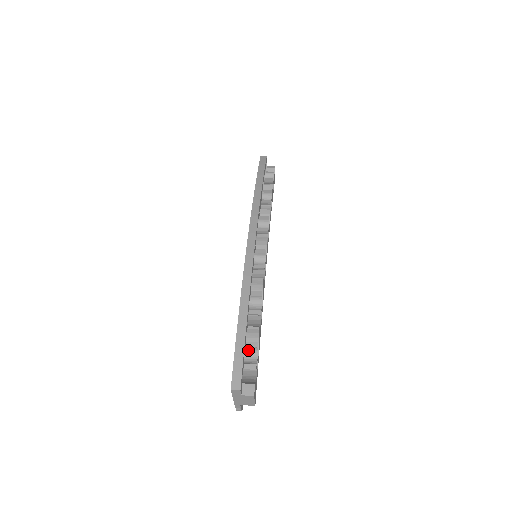
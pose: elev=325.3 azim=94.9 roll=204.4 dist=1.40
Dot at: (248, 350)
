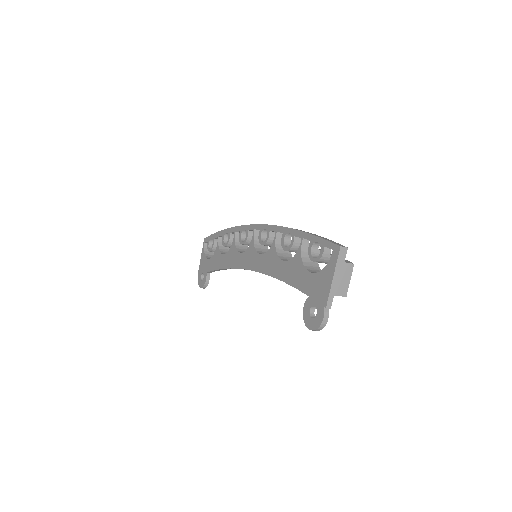
Dot at: occluded
